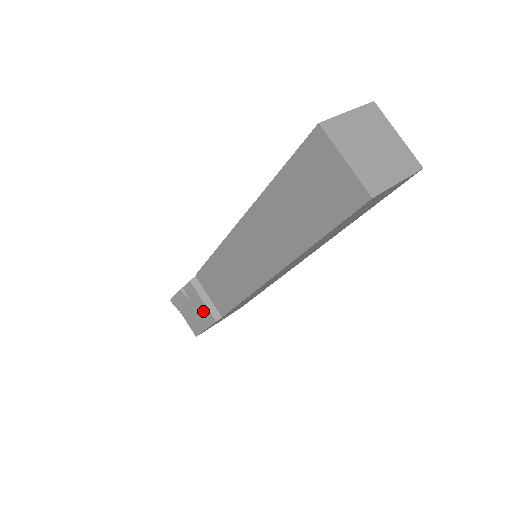
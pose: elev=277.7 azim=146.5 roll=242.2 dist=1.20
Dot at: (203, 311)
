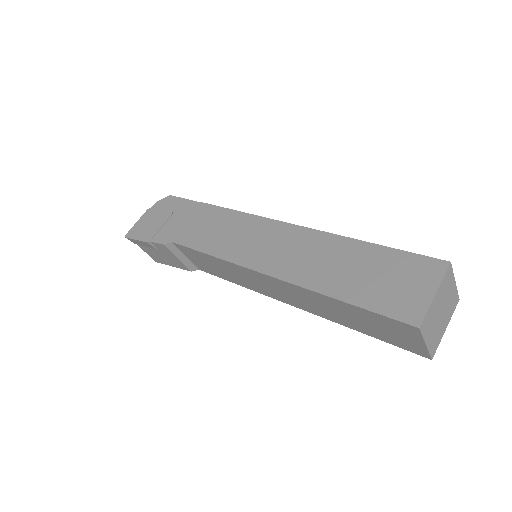
Dot at: (176, 261)
